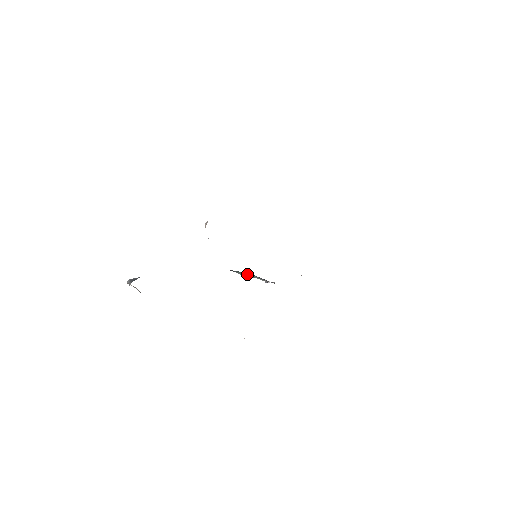
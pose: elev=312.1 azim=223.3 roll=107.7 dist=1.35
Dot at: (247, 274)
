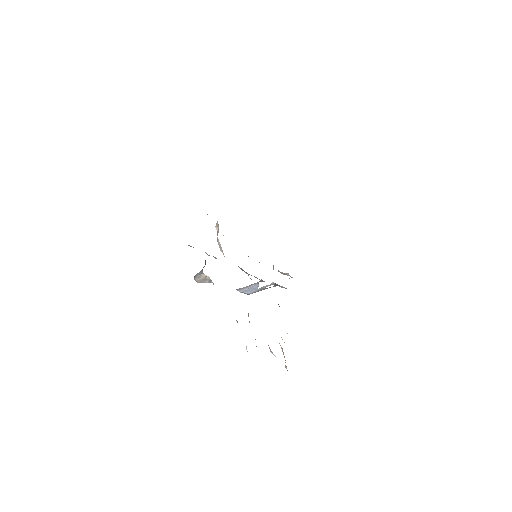
Dot at: (250, 291)
